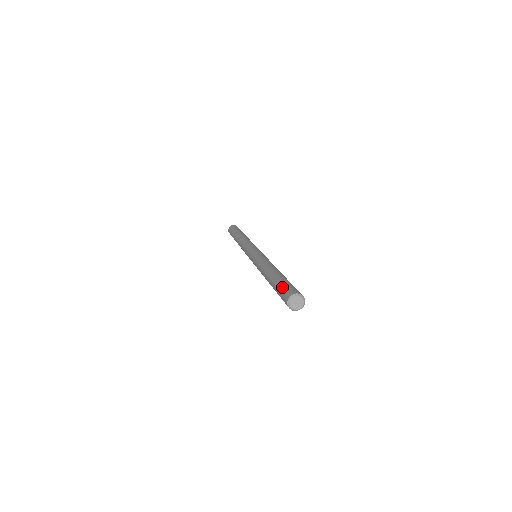
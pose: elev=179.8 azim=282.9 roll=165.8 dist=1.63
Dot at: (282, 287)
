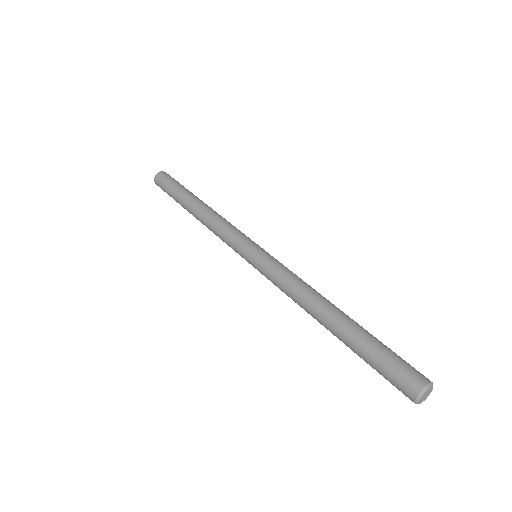
Dot at: (386, 363)
